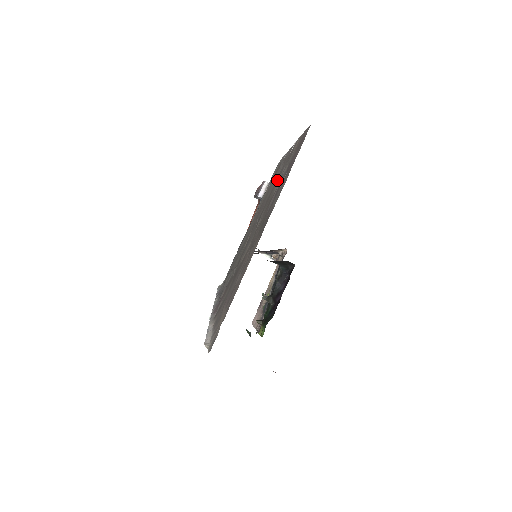
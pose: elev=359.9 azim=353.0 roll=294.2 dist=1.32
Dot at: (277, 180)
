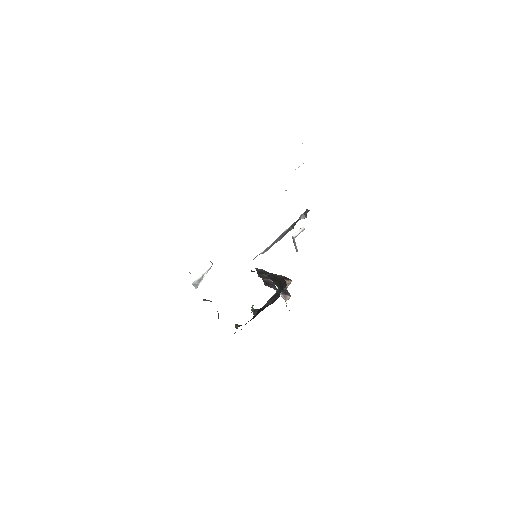
Dot at: occluded
